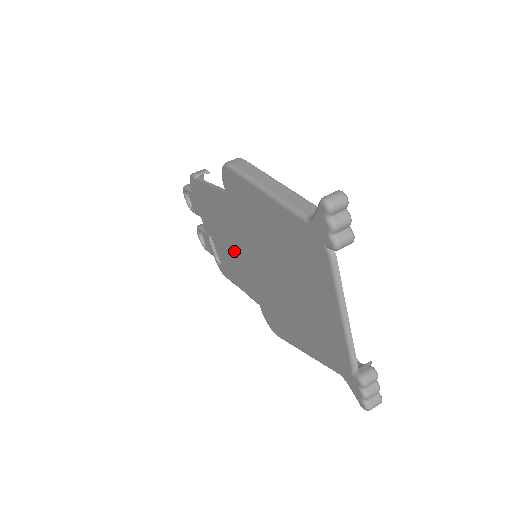
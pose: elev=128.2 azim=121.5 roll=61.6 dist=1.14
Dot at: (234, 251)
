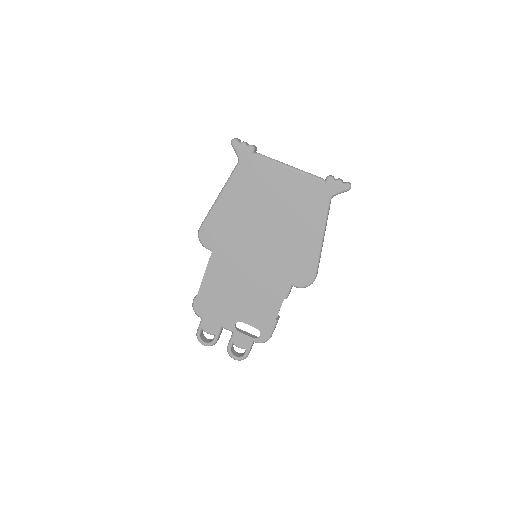
Dot at: (249, 285)
